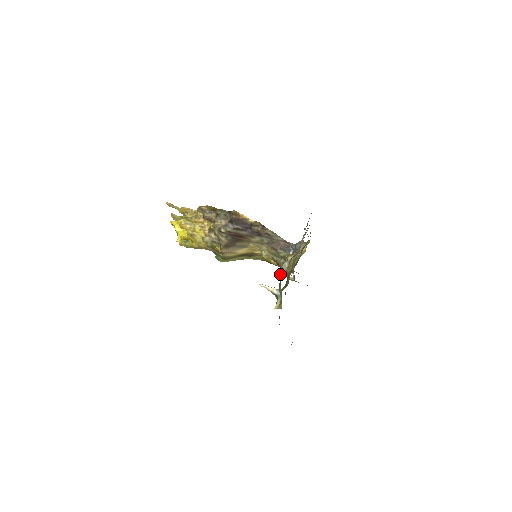
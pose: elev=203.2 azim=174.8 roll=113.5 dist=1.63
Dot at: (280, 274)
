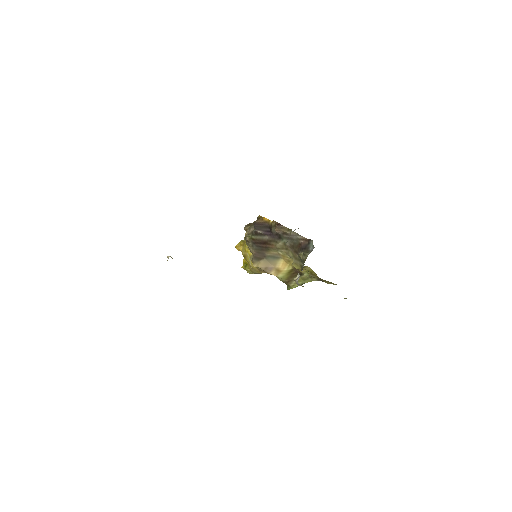
Dot at: occluded
